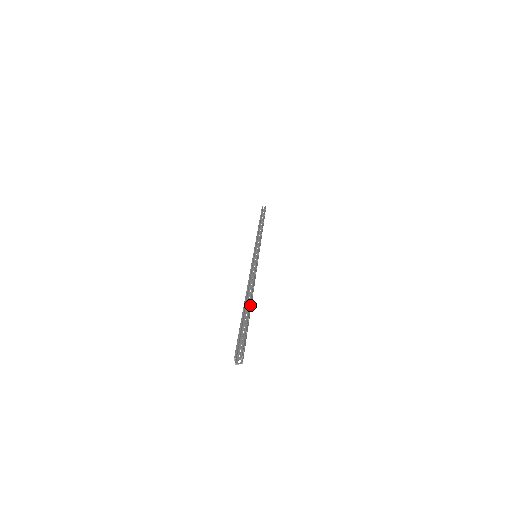
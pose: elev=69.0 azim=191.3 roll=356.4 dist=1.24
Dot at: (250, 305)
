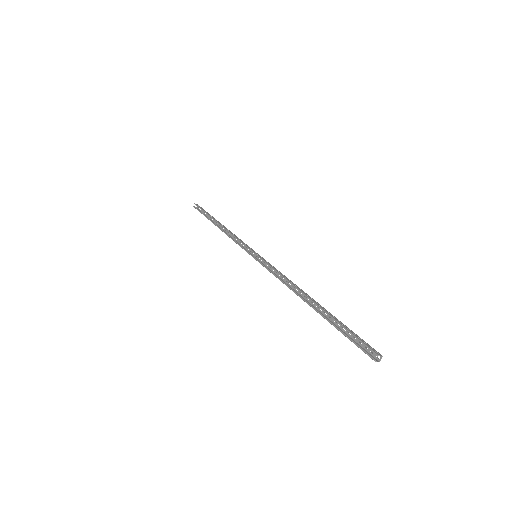
Dot at: (317, 304)
